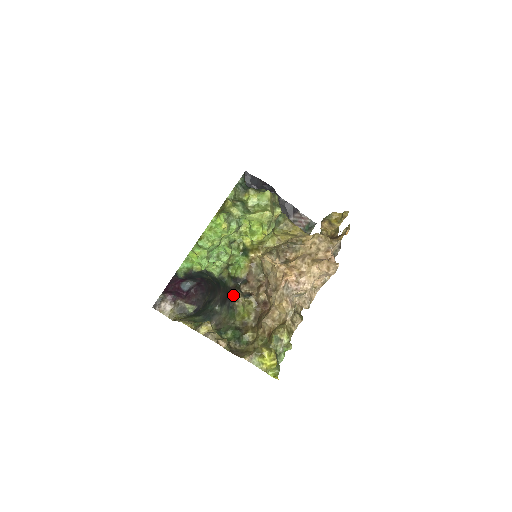
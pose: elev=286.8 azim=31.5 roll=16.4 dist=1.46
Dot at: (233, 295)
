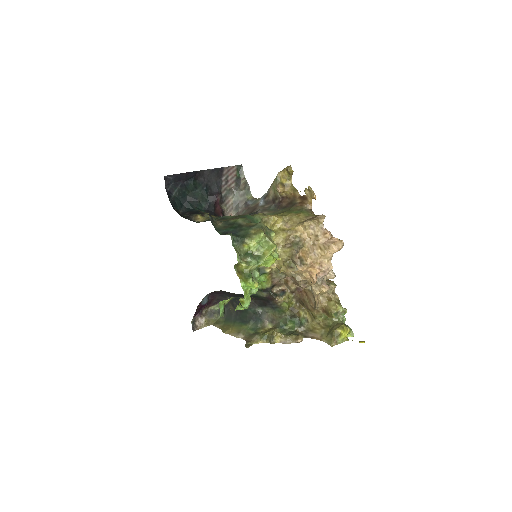
Dot at: (273, 301)
